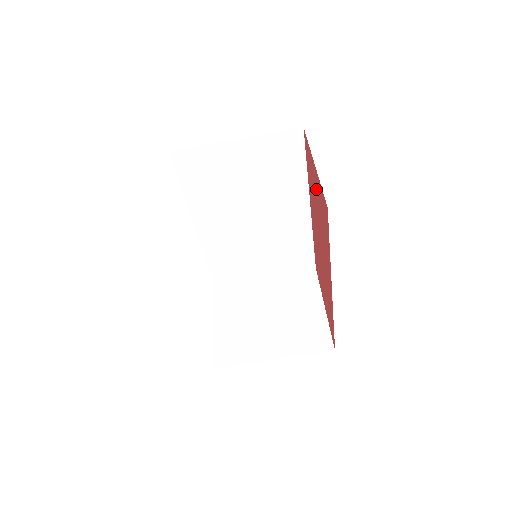
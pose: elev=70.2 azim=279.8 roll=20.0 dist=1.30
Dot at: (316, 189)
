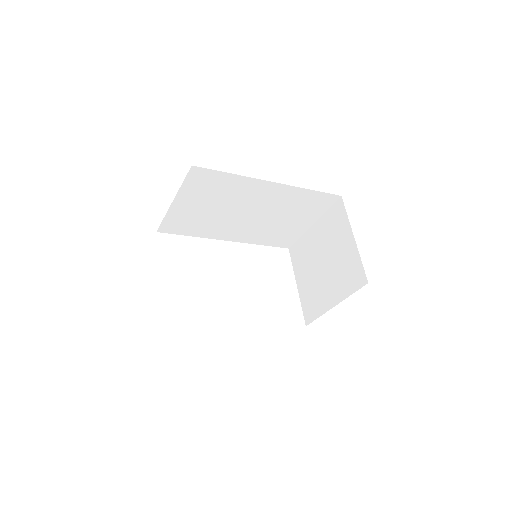
Dot at: occluded
